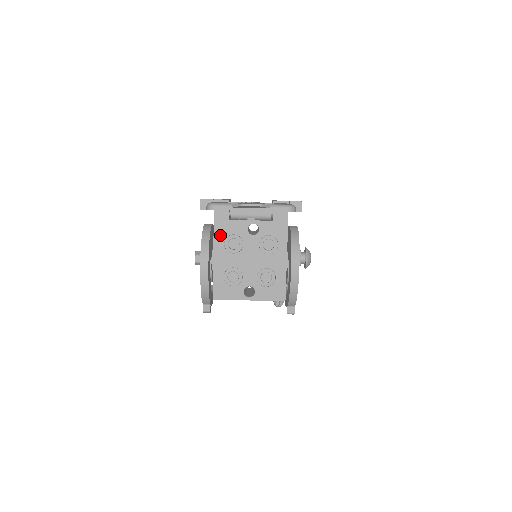
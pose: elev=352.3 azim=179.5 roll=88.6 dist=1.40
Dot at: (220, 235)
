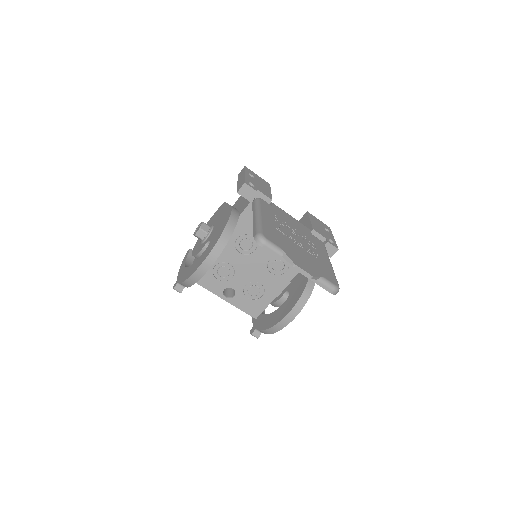
Dot at: (239, 228)
